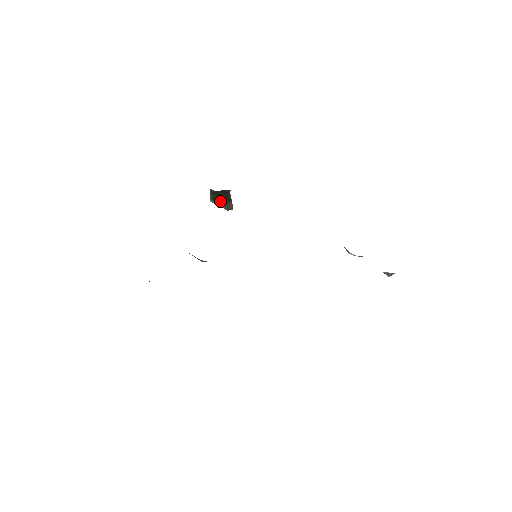
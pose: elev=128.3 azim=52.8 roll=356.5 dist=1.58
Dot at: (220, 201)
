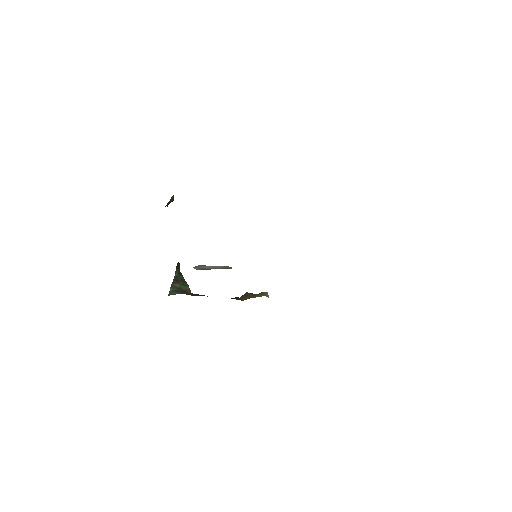
Dot at: occluded
